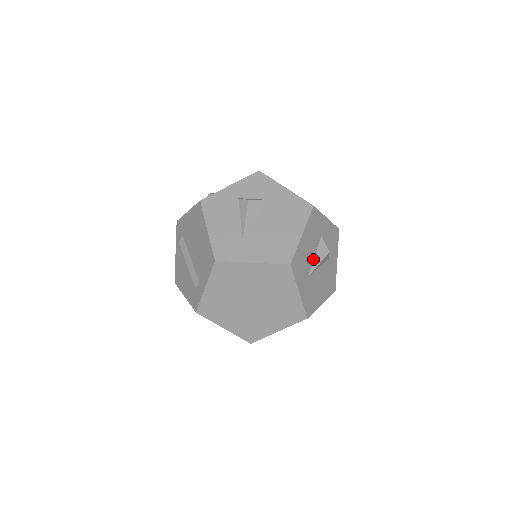
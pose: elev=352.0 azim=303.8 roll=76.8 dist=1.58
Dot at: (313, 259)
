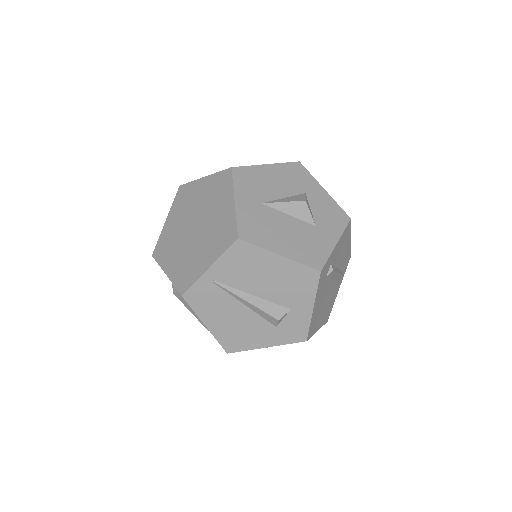
Dot at: (279, 199)
